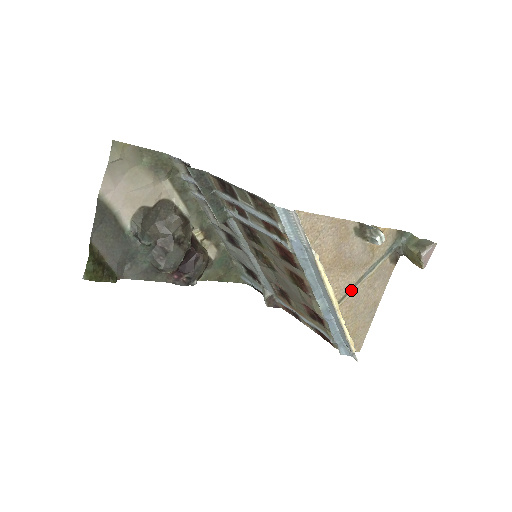
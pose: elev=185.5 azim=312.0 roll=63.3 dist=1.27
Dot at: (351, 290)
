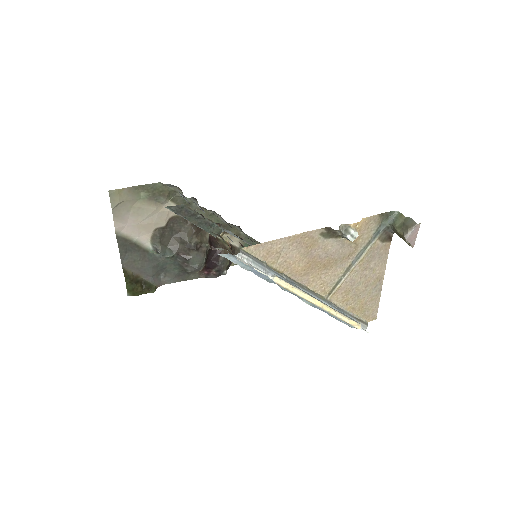
Dot at: (341, 280)
